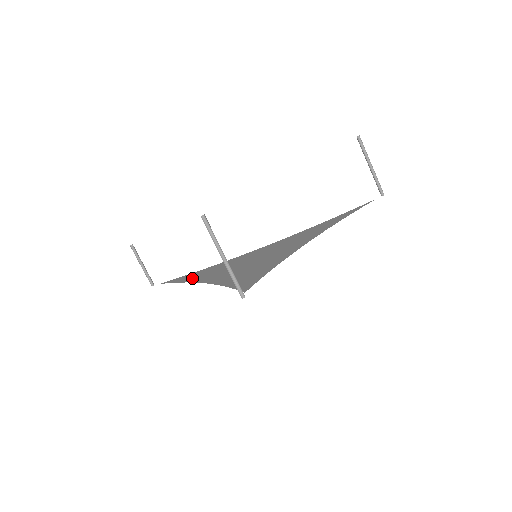
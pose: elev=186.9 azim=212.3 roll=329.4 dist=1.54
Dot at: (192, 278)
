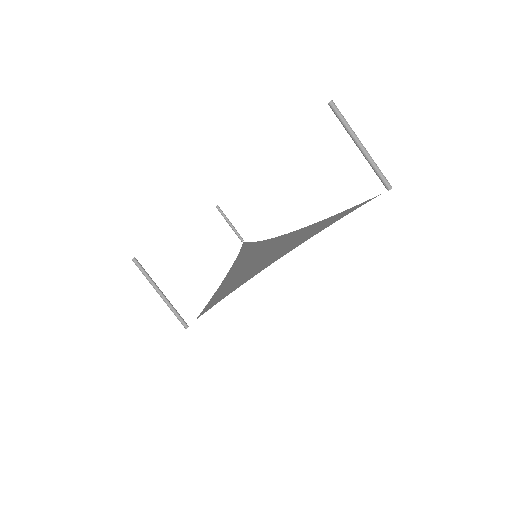
Dot at: (241, 253)
